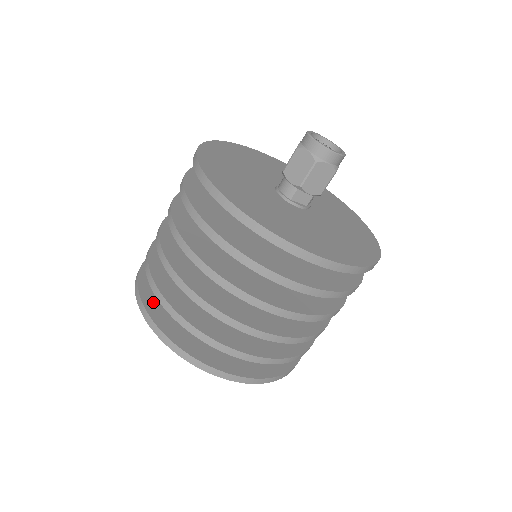
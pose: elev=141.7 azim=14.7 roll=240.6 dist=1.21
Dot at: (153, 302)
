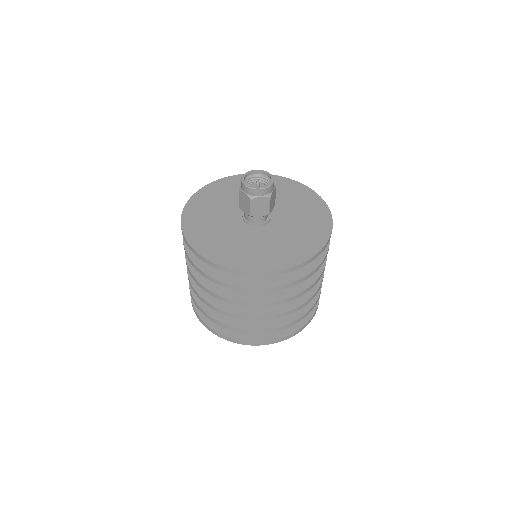
Dot at: (249, 335)
